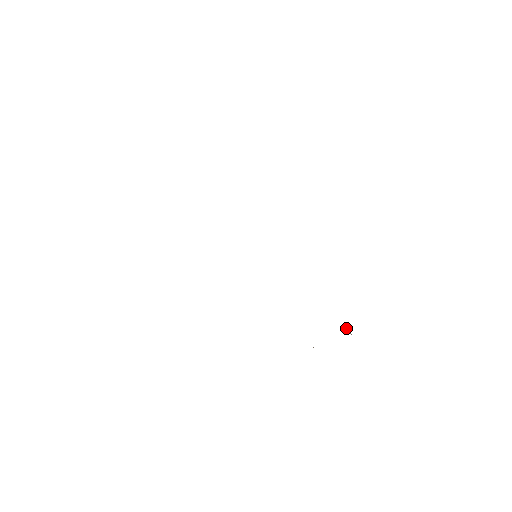
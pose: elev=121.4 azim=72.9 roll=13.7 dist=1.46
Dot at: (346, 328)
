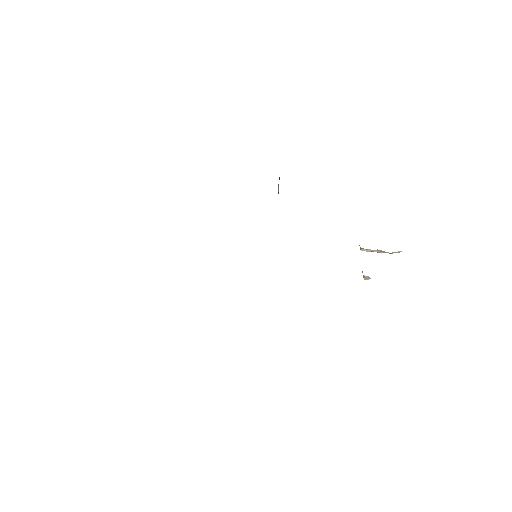
Dot at: (366, 250)
